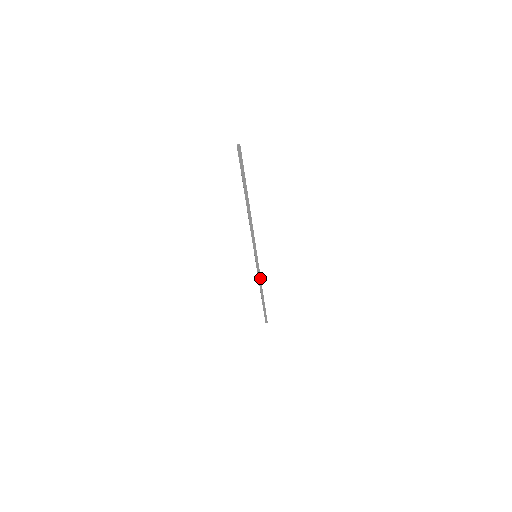
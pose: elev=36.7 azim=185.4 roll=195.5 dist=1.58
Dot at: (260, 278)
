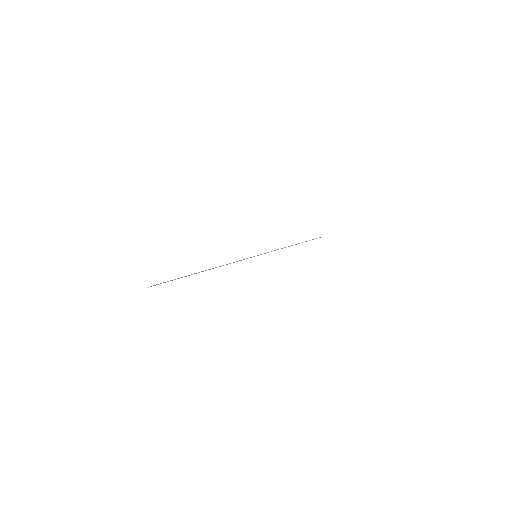
Dot at: (278, 249)
